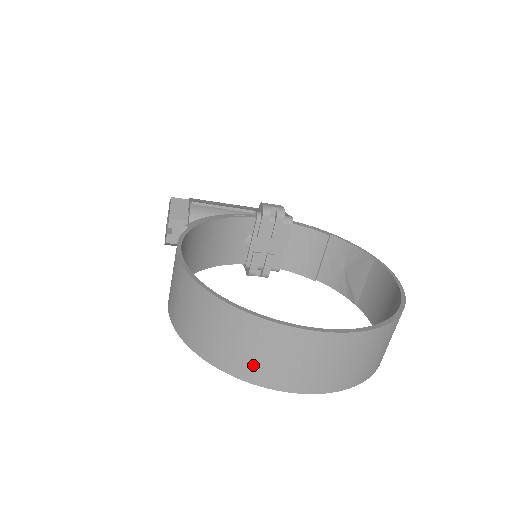
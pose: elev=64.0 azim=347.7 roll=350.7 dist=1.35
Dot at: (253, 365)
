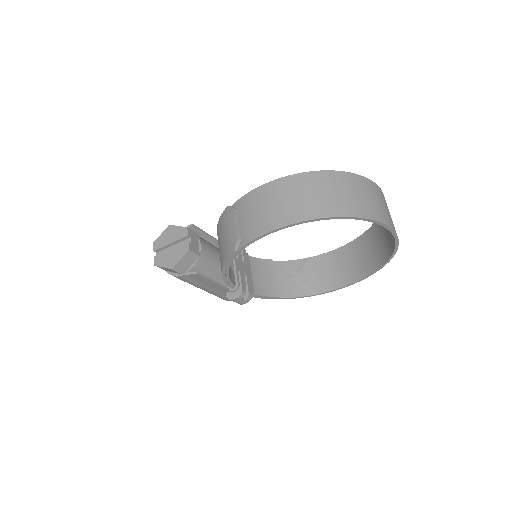
Dot at: (373, 208)
